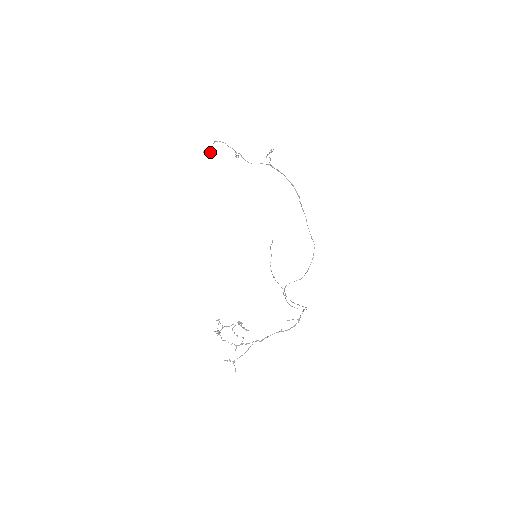
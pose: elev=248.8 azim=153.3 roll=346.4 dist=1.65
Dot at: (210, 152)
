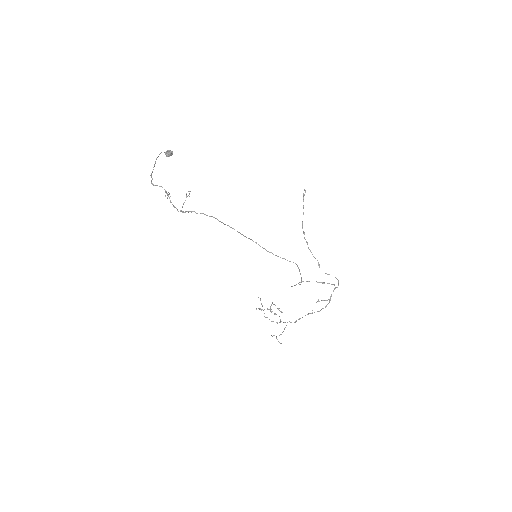
Dot at: (171, 154)
